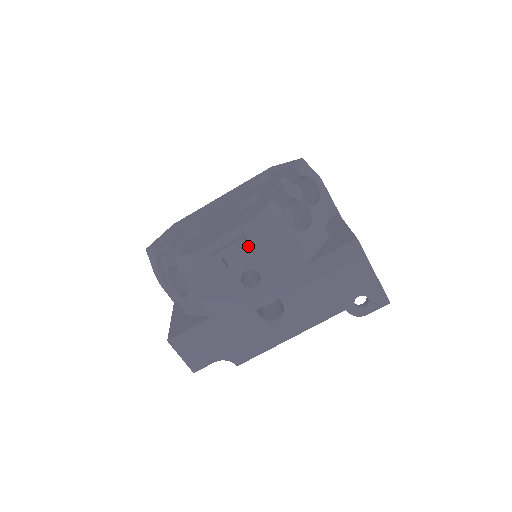
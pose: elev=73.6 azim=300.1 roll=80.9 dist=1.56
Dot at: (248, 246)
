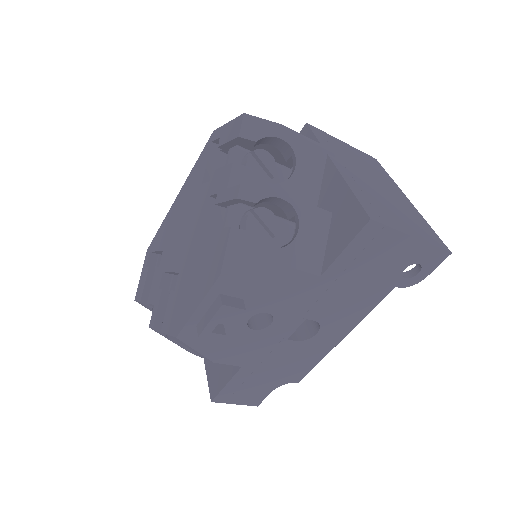
Dot at: (233, 307)
